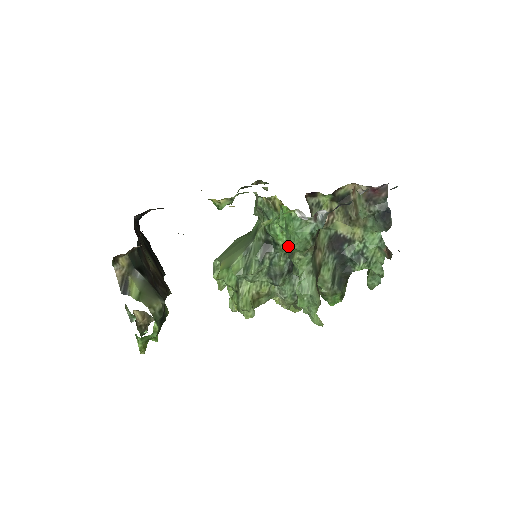
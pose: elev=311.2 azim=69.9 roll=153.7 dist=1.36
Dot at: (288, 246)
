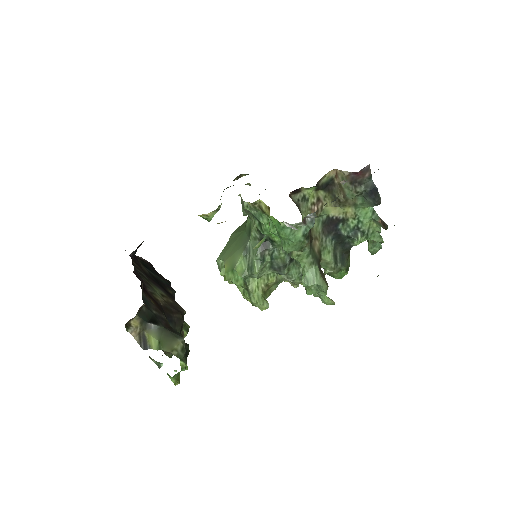
Dot at: (284, 250)
